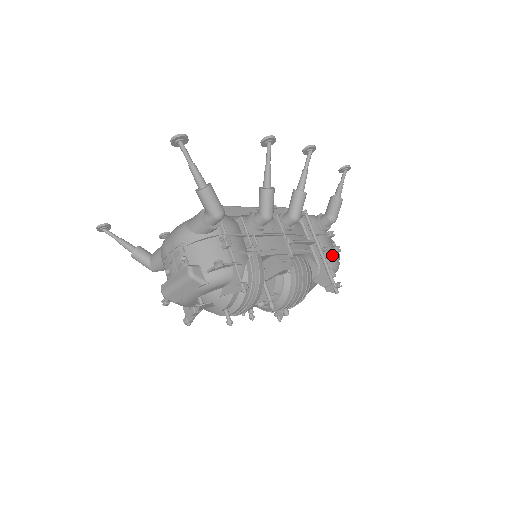
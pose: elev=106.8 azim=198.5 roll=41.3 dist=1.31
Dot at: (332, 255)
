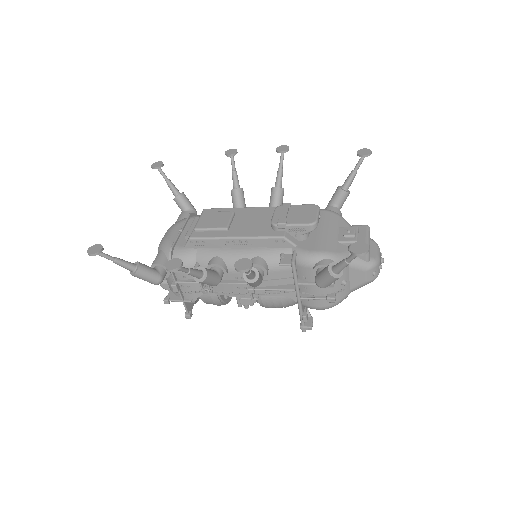
Dot at: (320, 301)
